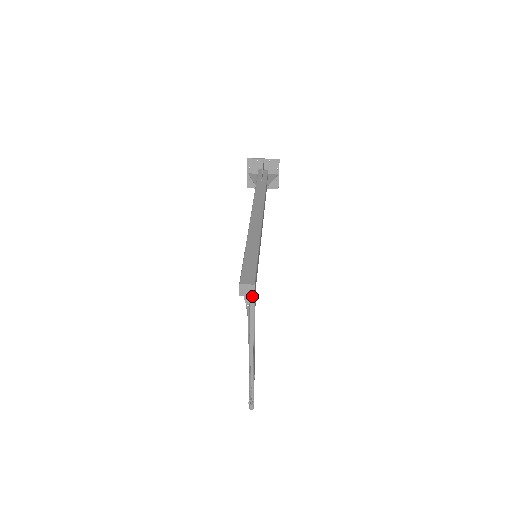
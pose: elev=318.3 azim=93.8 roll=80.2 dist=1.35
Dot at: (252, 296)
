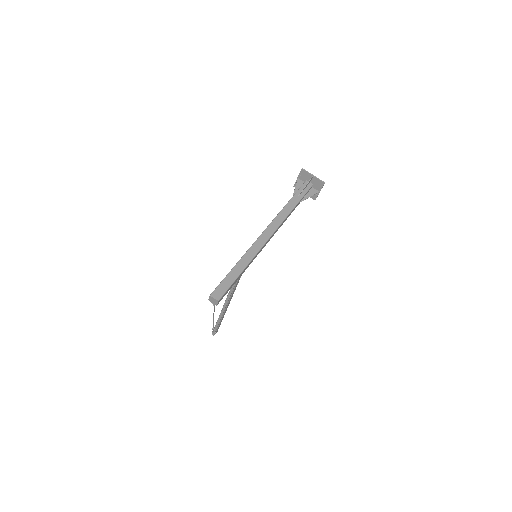
Dot at: occluded
